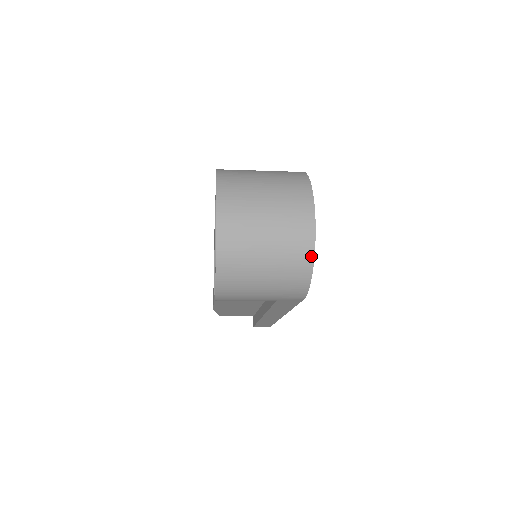
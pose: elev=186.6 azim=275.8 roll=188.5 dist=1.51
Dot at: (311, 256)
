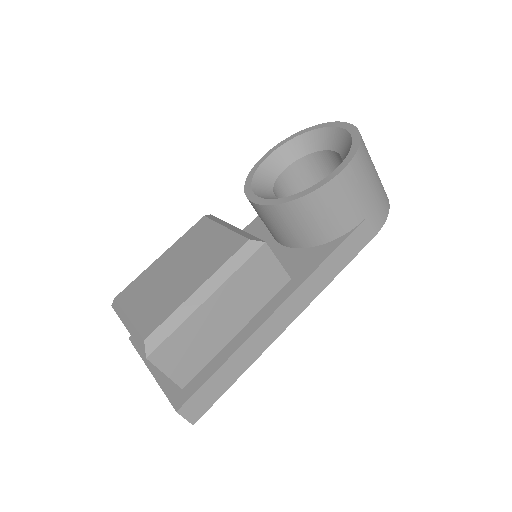
Dot at: occluded
